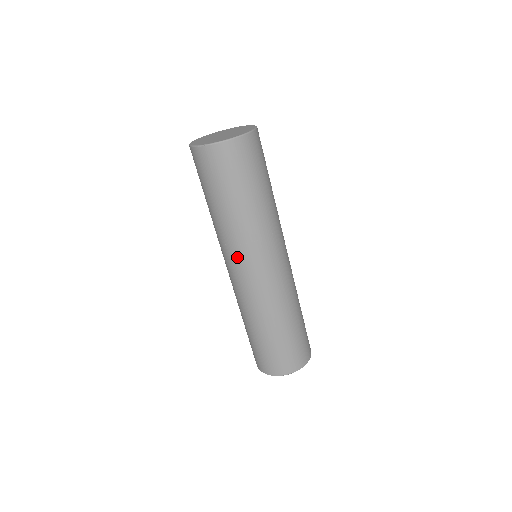
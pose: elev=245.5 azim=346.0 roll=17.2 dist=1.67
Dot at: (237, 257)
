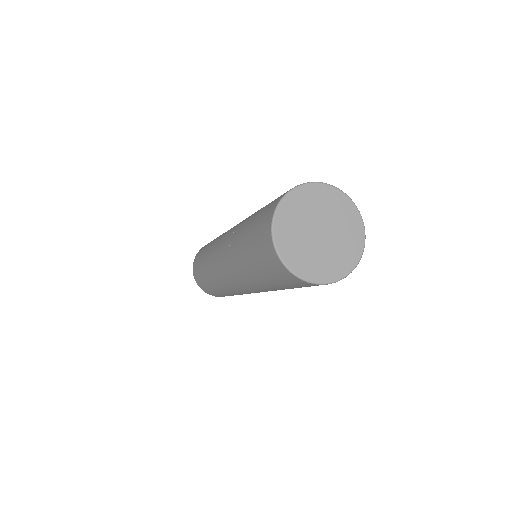
Dot at: occluded
